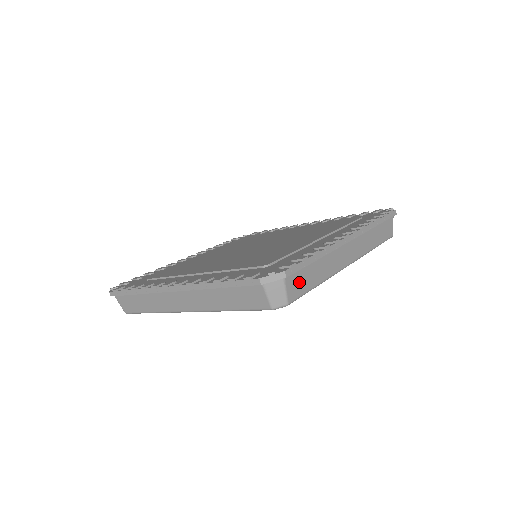
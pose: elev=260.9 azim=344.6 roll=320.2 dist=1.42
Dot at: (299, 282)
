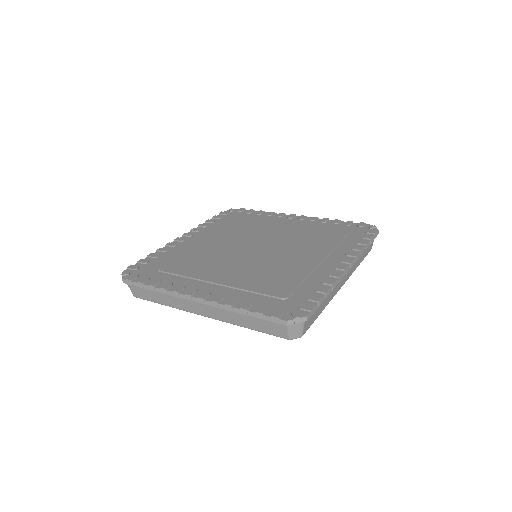
Dot at: (312, 317)
